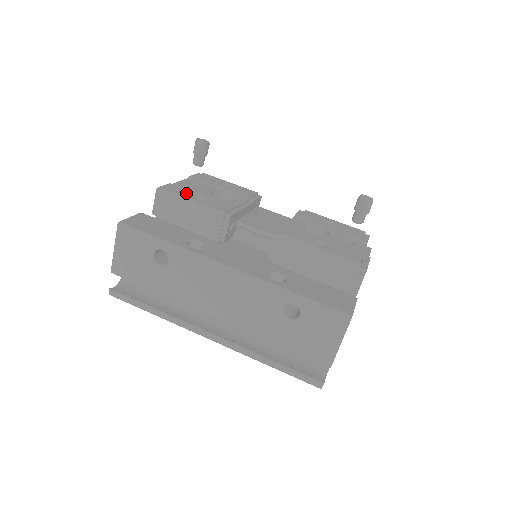
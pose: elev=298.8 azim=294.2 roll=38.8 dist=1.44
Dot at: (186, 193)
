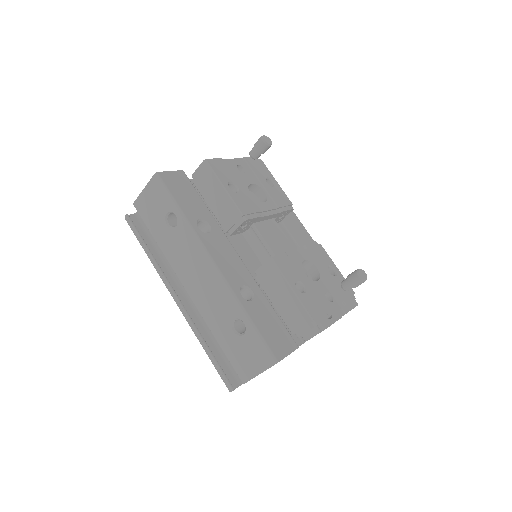
Dot at: (226, 177)
